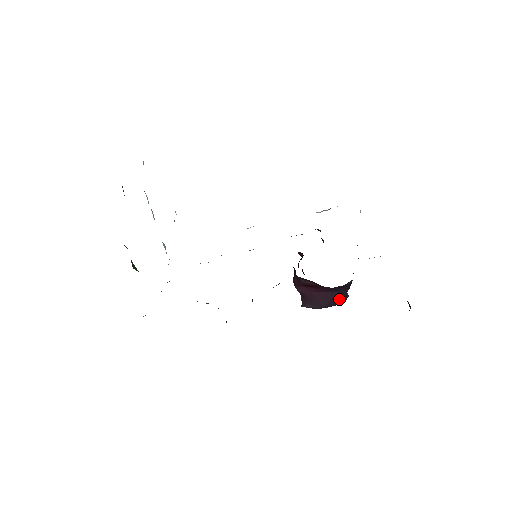
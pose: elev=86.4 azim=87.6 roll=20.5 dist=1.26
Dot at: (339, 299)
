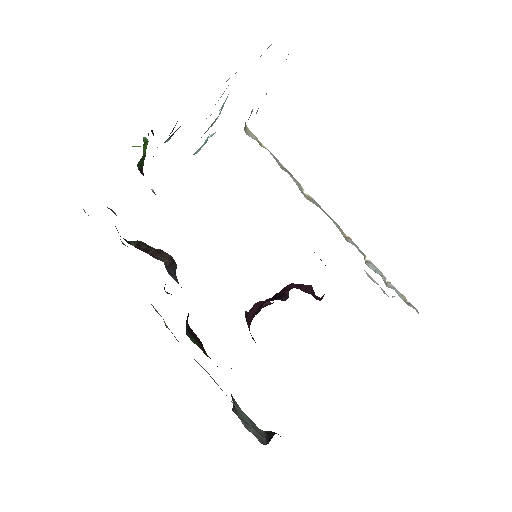
Dot at: occluded
